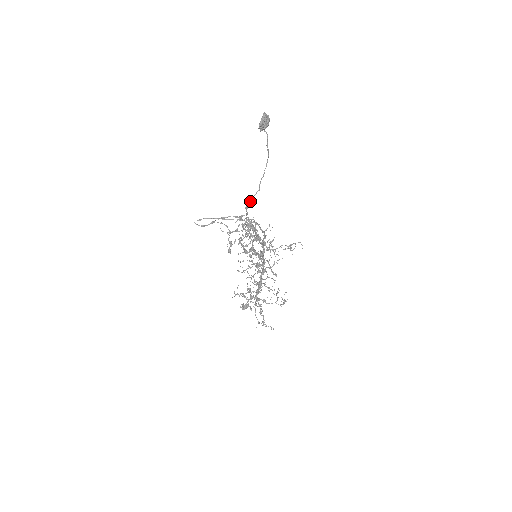
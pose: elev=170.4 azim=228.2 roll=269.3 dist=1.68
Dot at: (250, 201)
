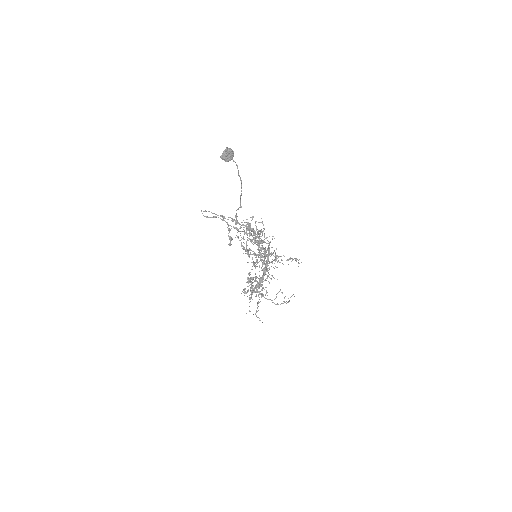
Dot at: (236, 213)
